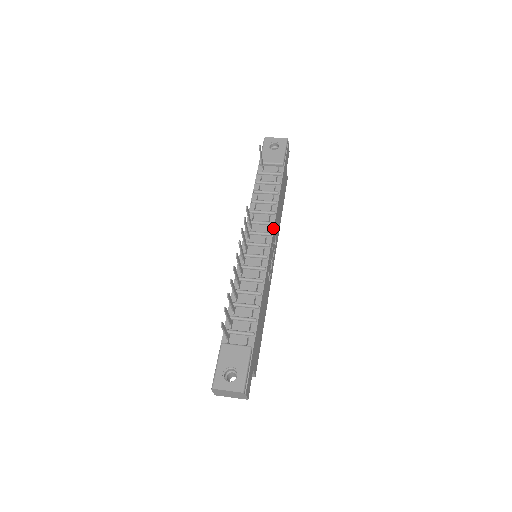
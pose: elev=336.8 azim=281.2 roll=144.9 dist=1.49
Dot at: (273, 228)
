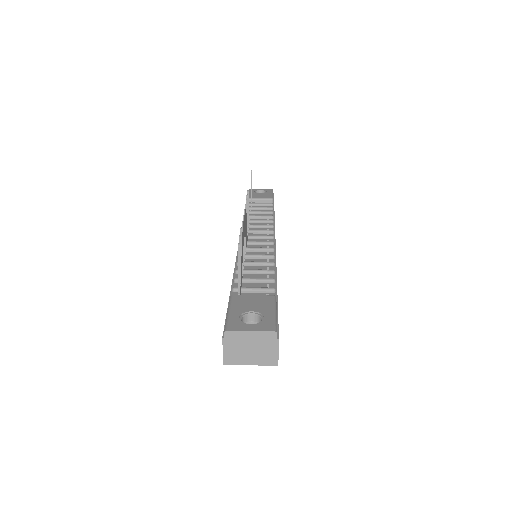
Dot at: (274, 229)
